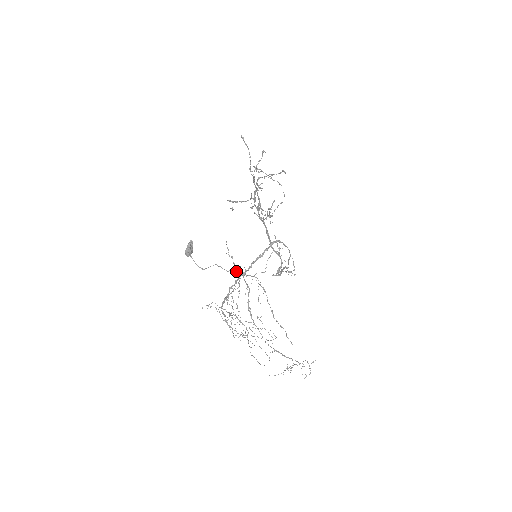
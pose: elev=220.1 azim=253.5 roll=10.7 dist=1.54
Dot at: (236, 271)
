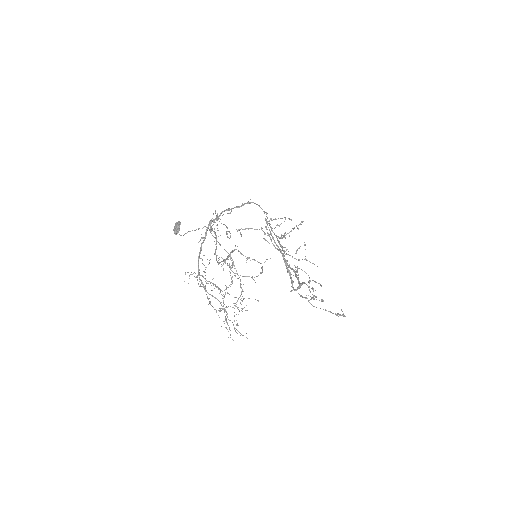
Dot at: occluded
